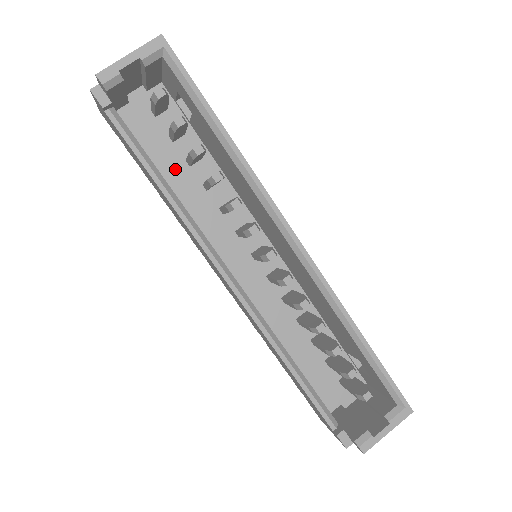
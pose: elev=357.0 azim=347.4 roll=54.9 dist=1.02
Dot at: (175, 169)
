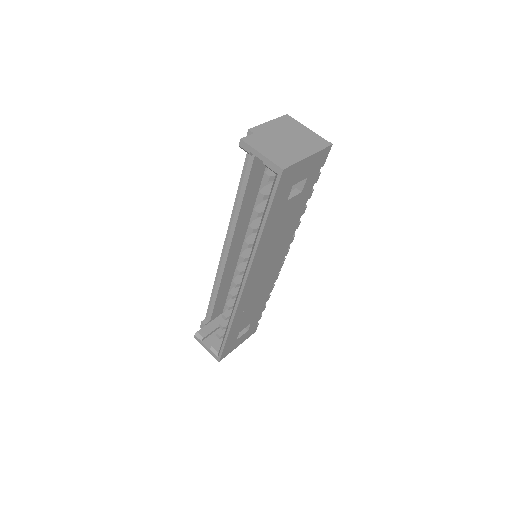
Dot at: occluded
